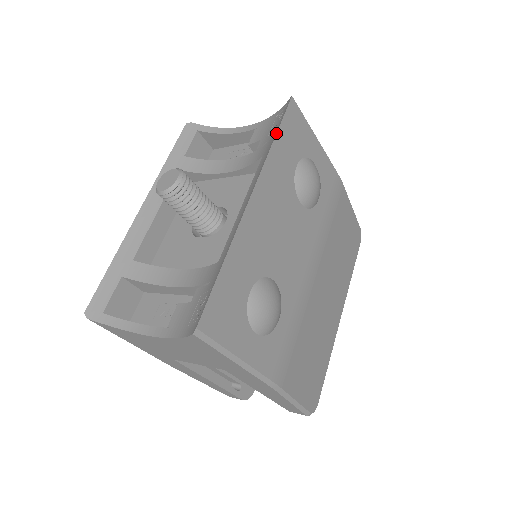
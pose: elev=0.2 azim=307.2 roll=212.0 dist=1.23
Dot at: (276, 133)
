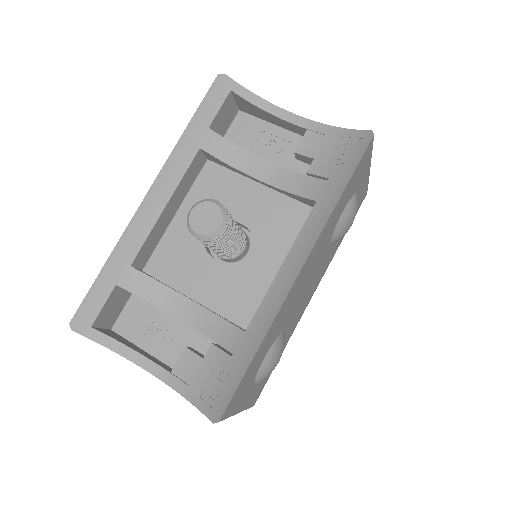
Dot at: (344, 189)
